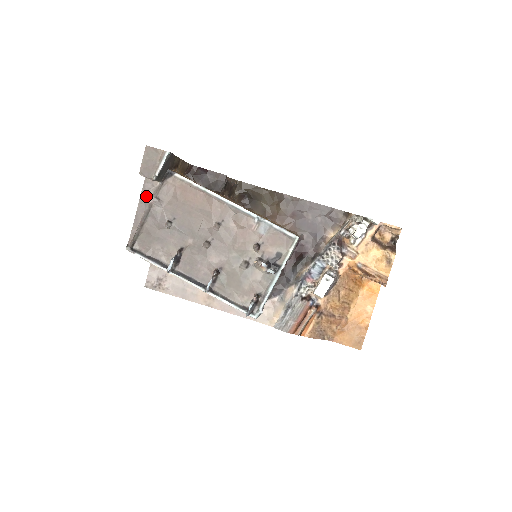
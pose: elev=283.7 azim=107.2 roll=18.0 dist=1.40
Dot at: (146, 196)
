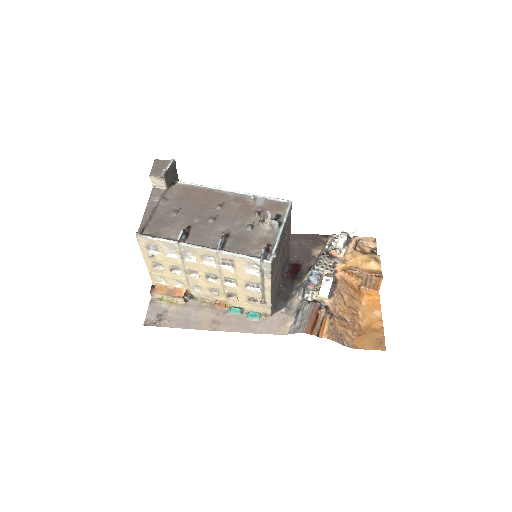
Dot at: (154, 198)
